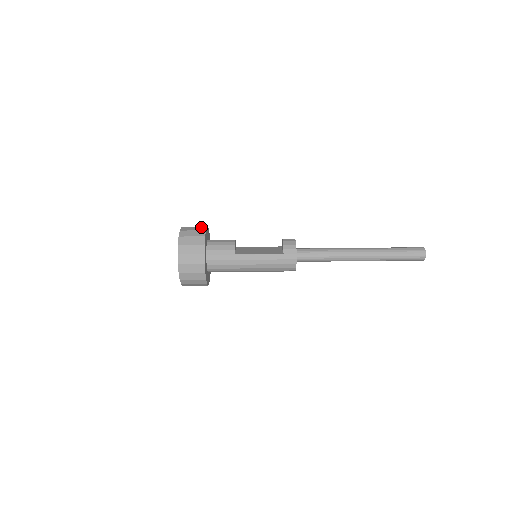
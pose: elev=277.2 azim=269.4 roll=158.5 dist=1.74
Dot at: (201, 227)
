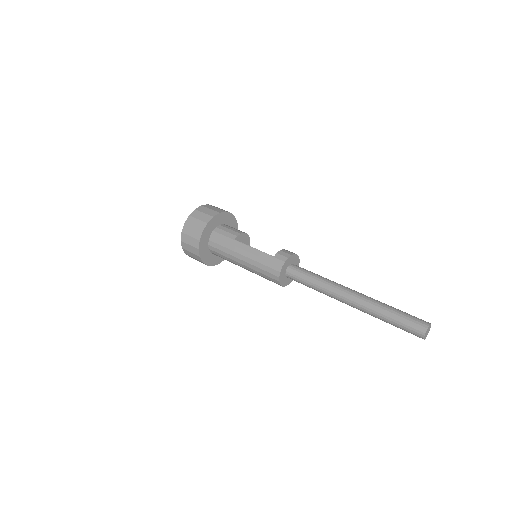
Dot at: (227, 211)
